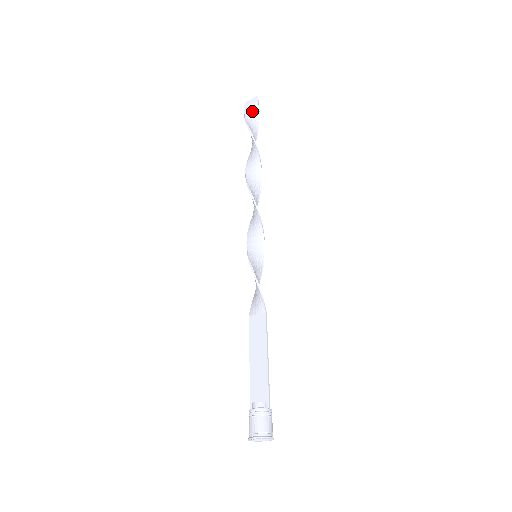
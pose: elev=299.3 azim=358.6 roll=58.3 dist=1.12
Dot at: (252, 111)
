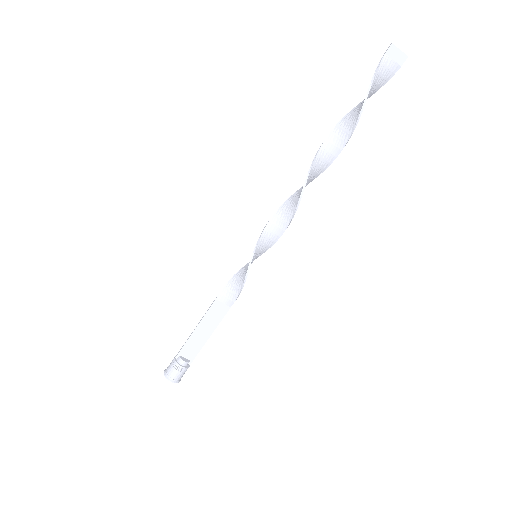
Dot at: (385, 73)
